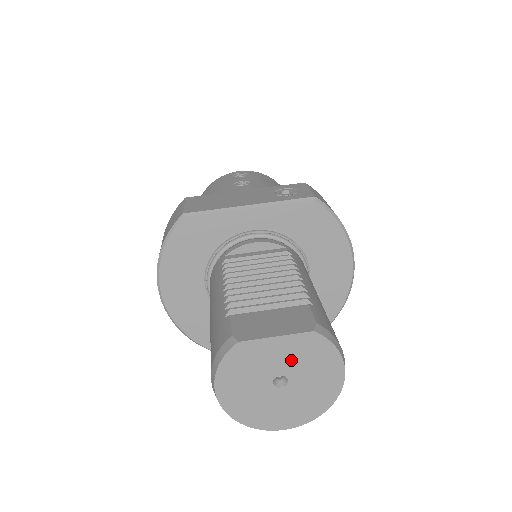
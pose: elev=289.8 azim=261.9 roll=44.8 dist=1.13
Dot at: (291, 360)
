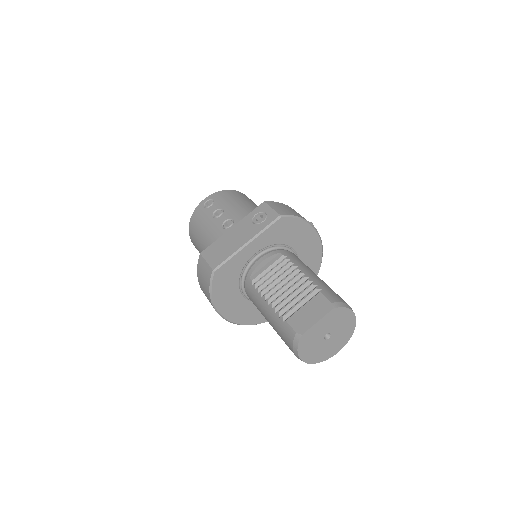
Dot at: (328, 326)
